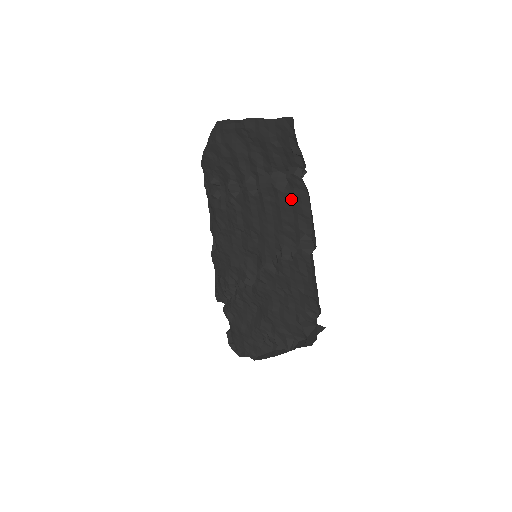
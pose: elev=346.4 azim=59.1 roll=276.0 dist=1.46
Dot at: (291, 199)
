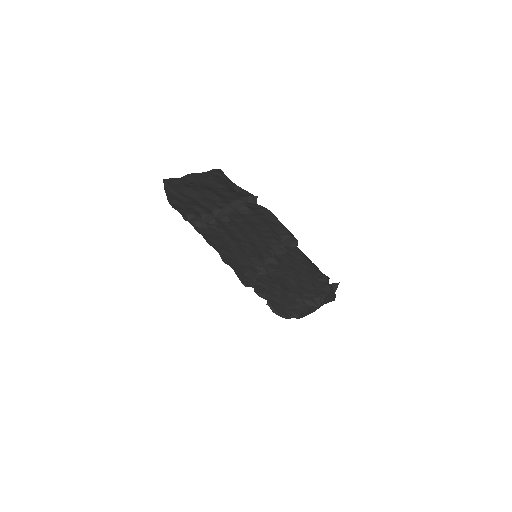
Dot at: (257, 216)
